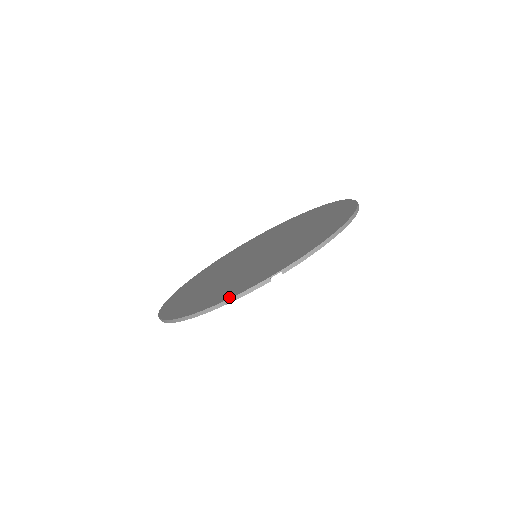
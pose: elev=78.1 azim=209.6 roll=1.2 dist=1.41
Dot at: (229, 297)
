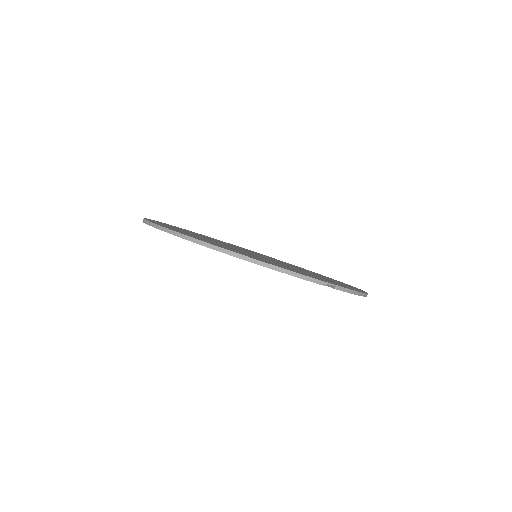
Dot at: occluded
